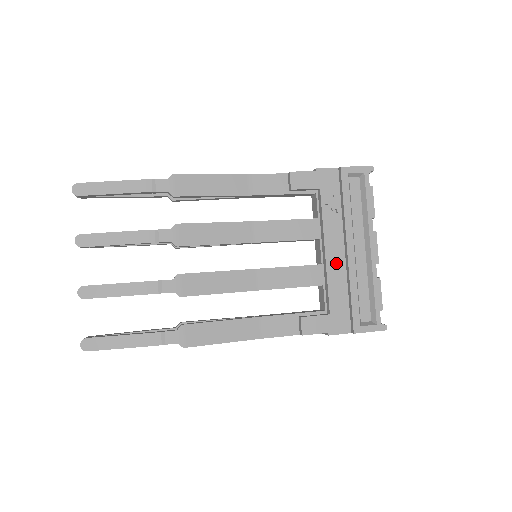
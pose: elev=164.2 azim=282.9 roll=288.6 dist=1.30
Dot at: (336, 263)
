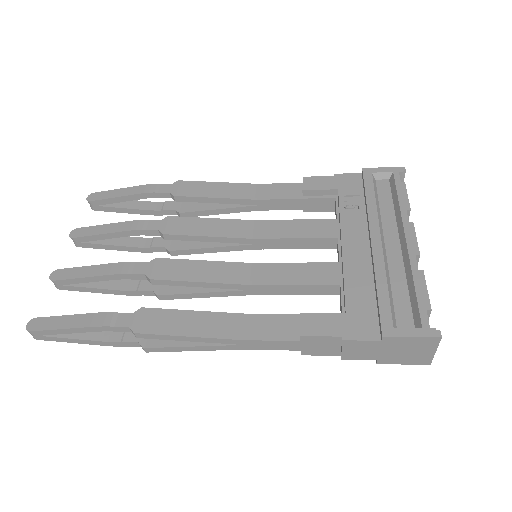
Dot at: (357, 256)
